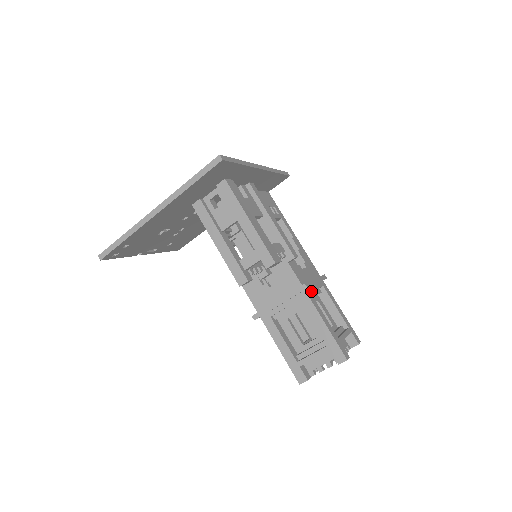
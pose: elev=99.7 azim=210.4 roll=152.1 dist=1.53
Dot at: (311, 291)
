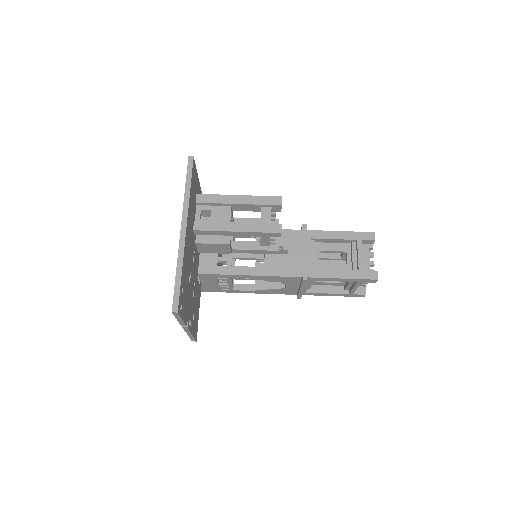
Dot at: occluded
